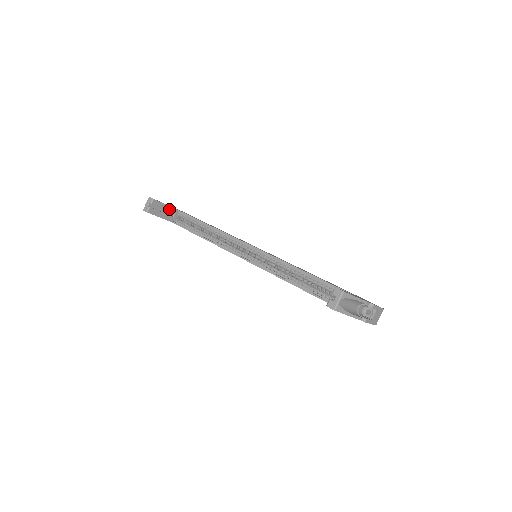
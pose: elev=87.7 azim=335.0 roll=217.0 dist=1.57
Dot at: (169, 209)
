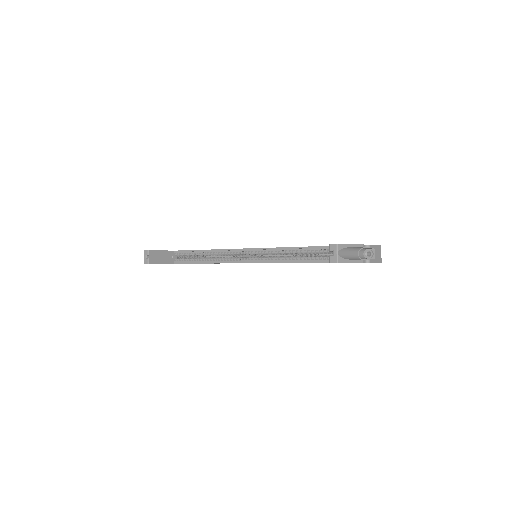
Dot at: (166, 253)
